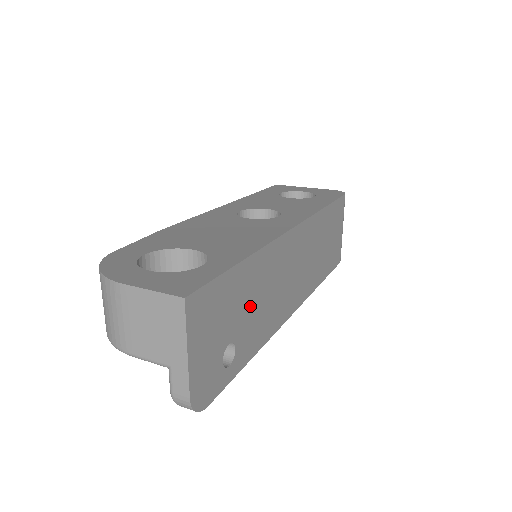
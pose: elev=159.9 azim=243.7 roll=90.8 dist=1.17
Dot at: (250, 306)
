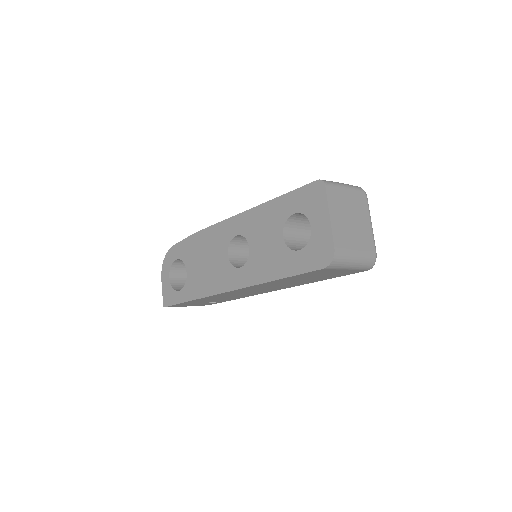
Dot at: occluded
